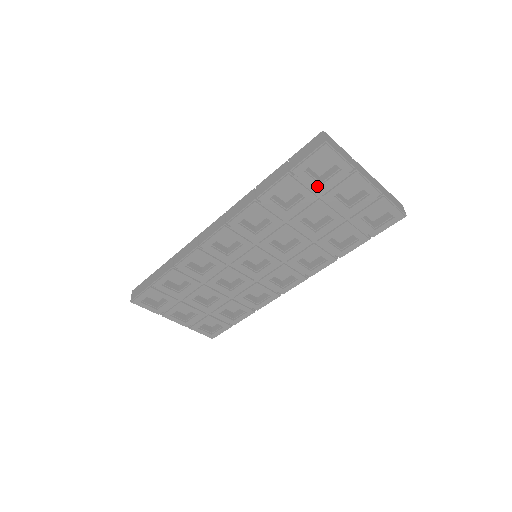
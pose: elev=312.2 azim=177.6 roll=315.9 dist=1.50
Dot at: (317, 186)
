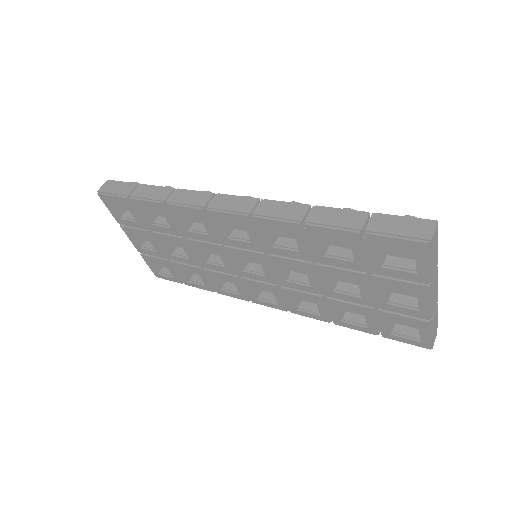
Dot at: (377, 264)
